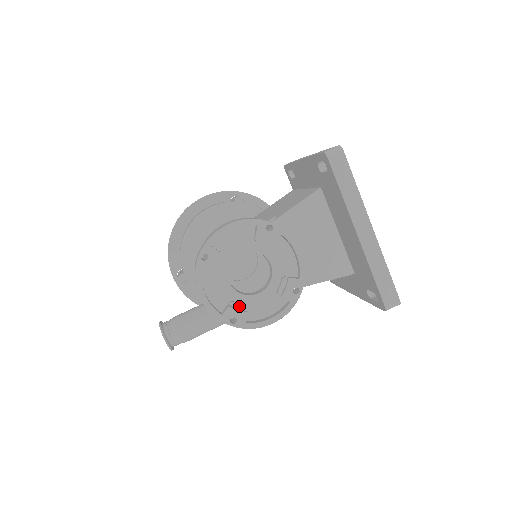
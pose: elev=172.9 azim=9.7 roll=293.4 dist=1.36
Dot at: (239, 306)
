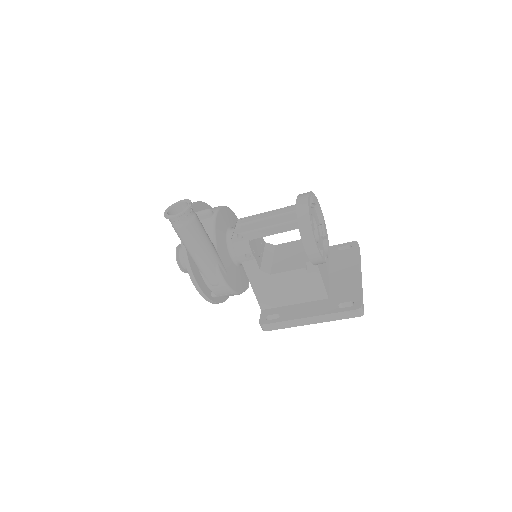
Dot at: occluded
